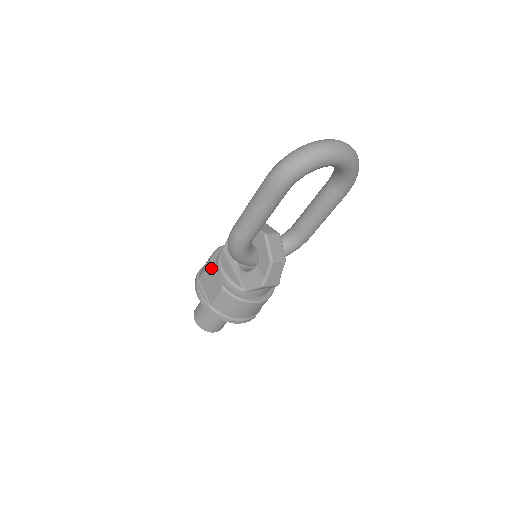
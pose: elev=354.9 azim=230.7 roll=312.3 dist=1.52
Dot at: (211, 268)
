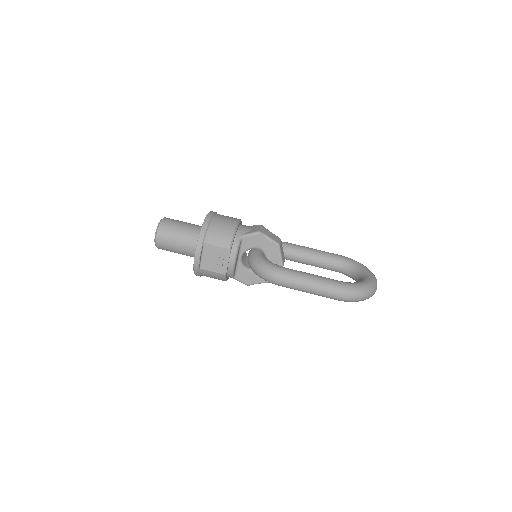
Dot at: (227, 253)
